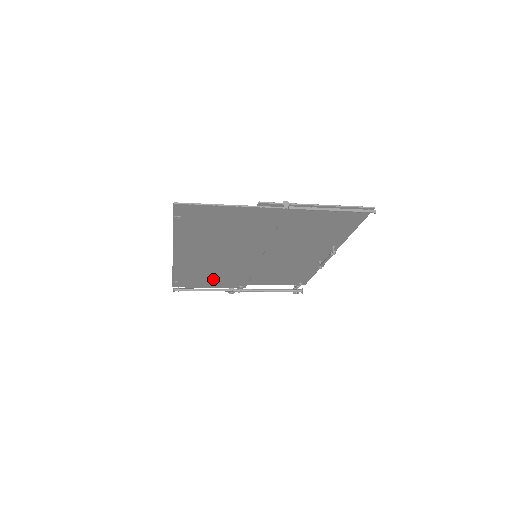
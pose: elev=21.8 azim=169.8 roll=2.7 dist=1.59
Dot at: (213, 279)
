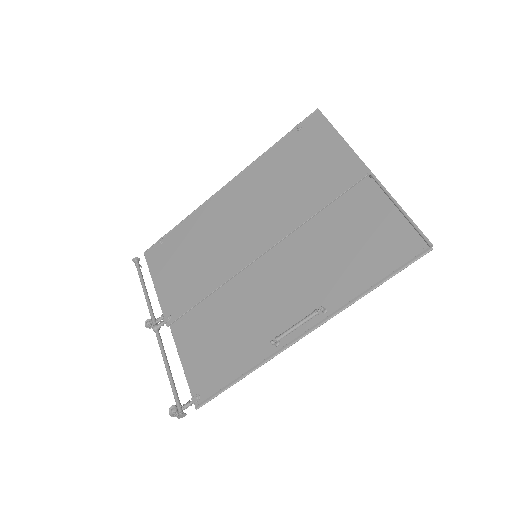
Dot at: (180, 269)
